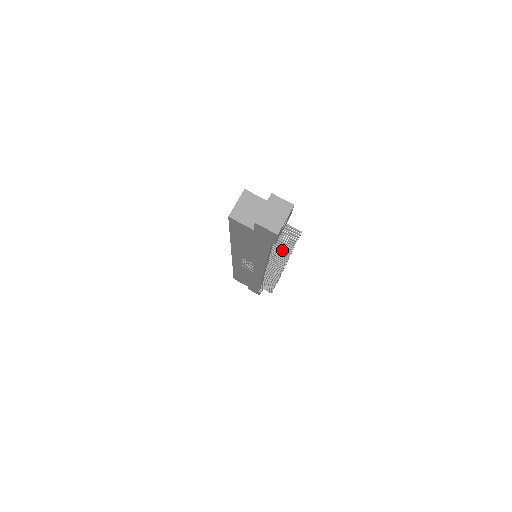
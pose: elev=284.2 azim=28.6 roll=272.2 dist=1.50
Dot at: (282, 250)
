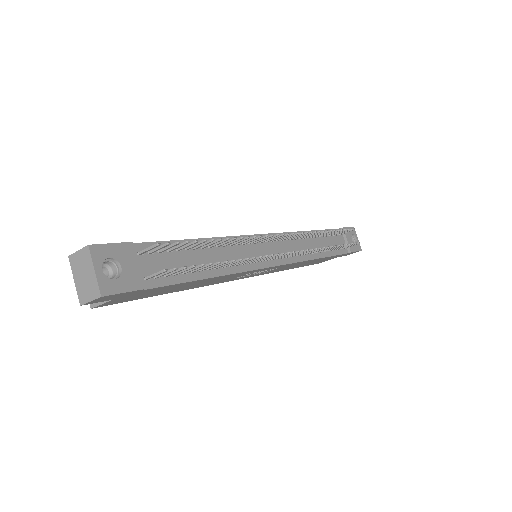
Dot at: occluded
